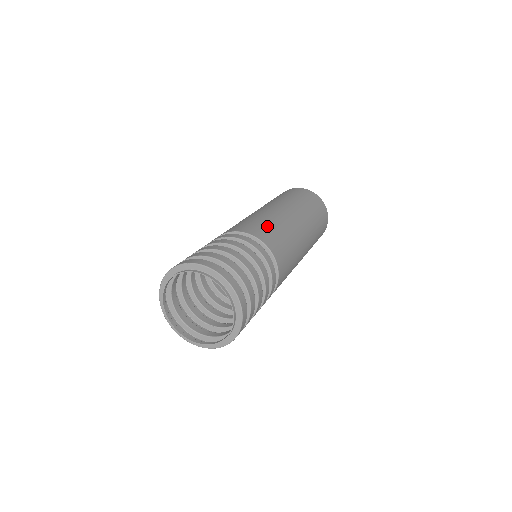
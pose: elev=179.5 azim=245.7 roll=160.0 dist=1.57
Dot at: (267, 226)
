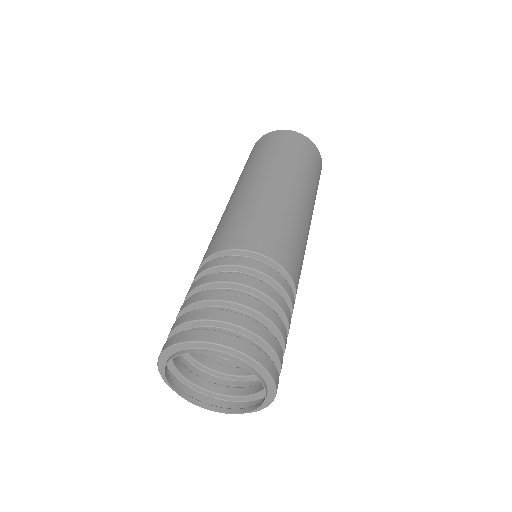
Dot at: (277, 230)
